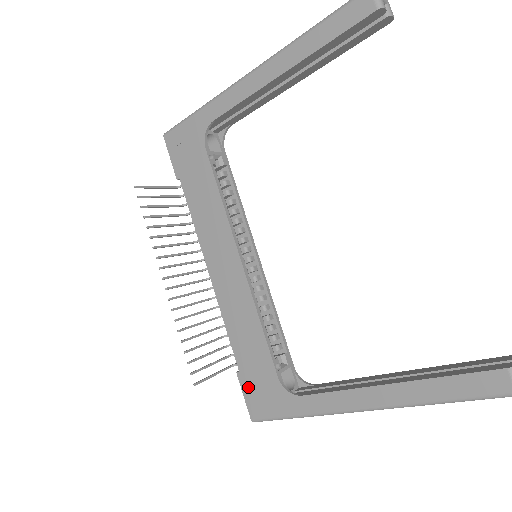
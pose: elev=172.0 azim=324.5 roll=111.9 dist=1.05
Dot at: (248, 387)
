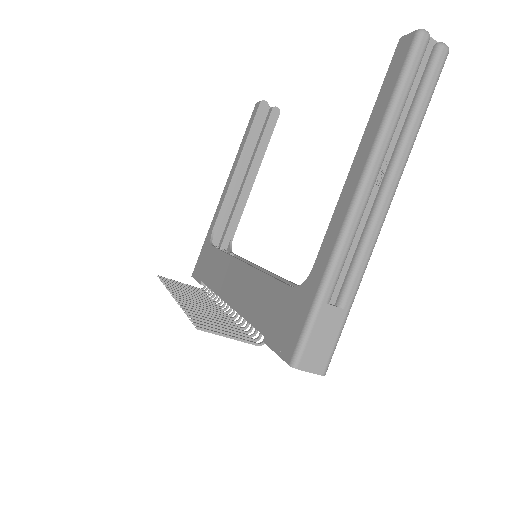
Dot at: (275, 337)
